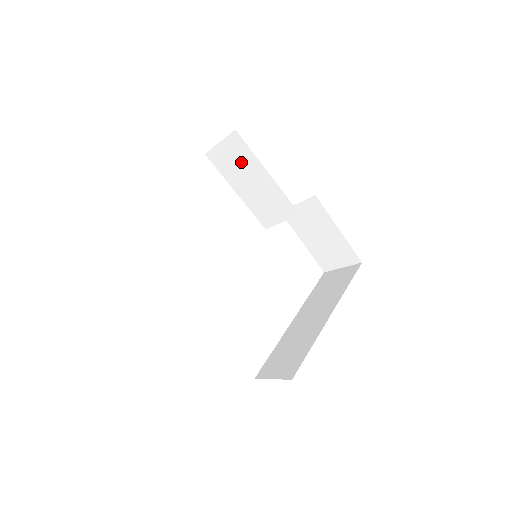
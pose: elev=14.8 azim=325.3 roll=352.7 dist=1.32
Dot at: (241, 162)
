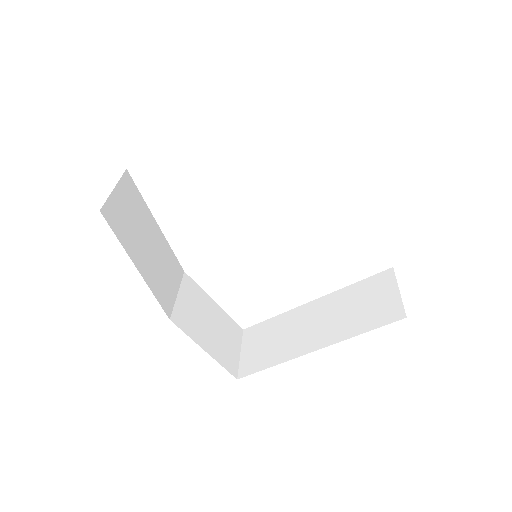
Dot at: occluded
